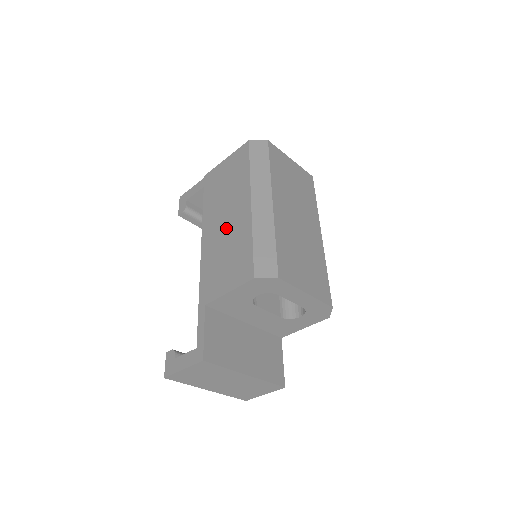
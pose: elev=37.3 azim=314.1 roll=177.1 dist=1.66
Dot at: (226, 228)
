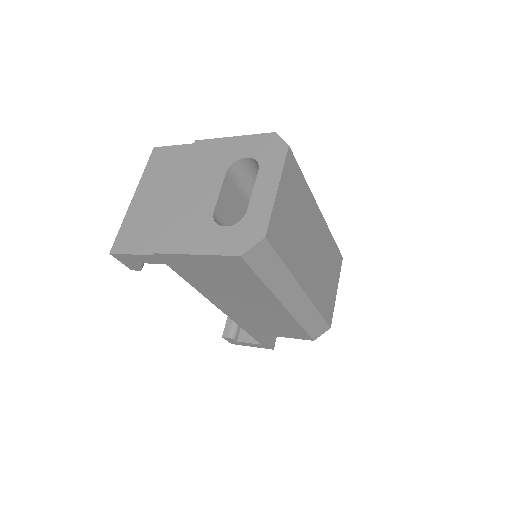
Dot at: (252, 310)
